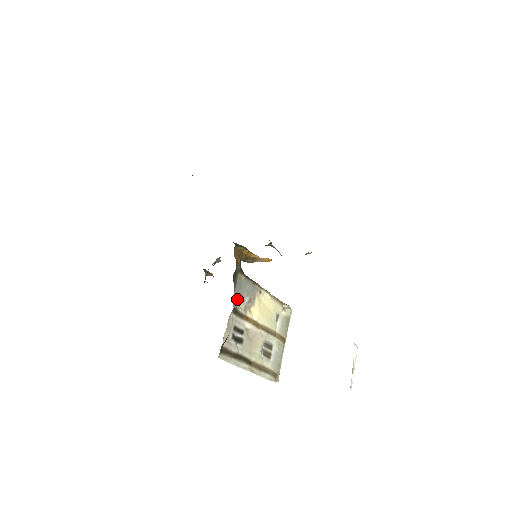
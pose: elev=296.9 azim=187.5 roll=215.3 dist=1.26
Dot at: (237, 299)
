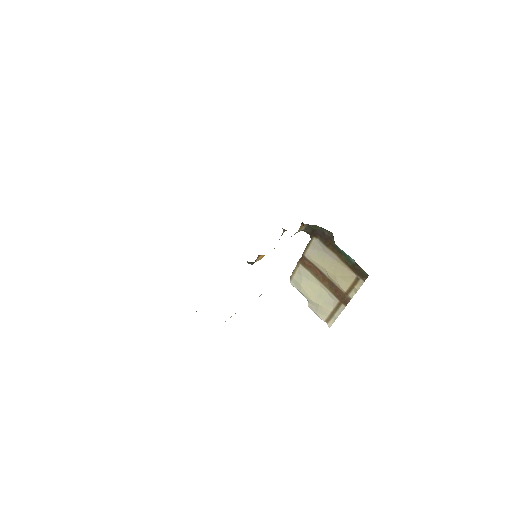
Dot at: occluded
